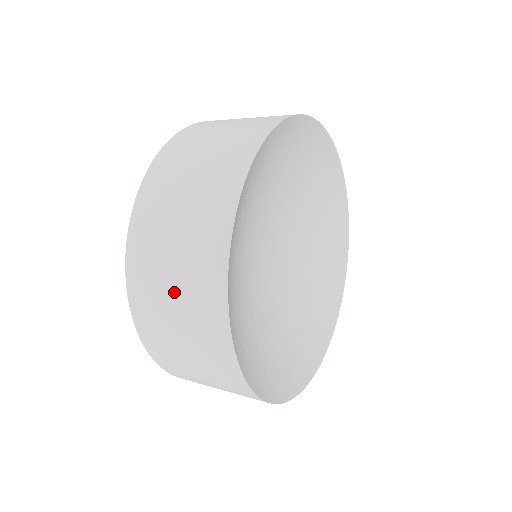
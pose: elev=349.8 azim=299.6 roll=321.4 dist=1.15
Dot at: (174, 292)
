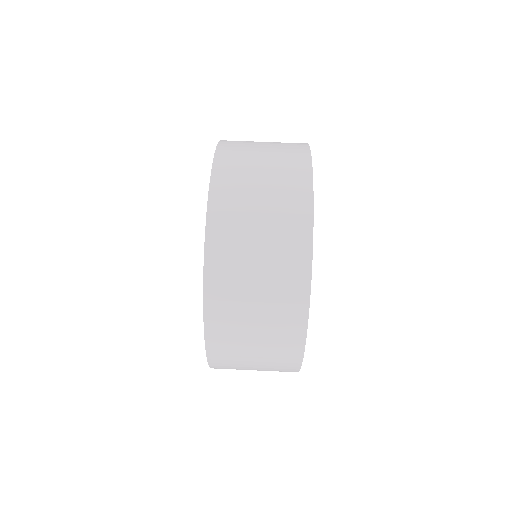
Dot at: occluded
